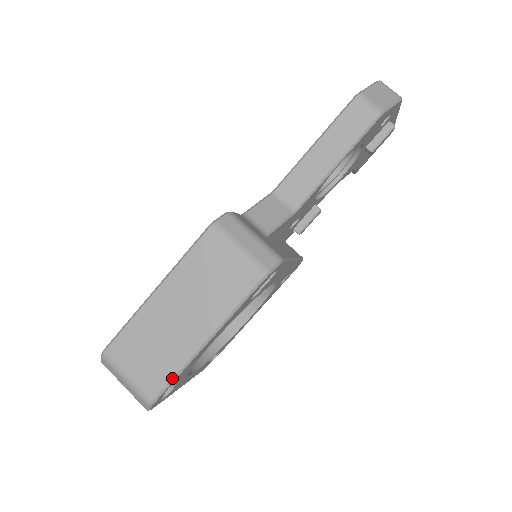
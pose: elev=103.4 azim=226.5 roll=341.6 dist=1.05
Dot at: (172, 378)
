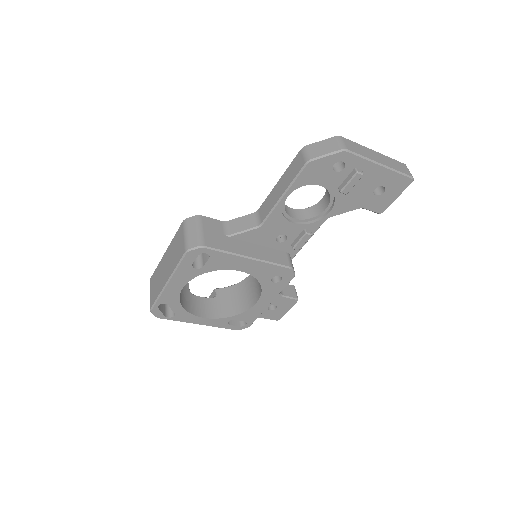
Dot at: (156, 299)
